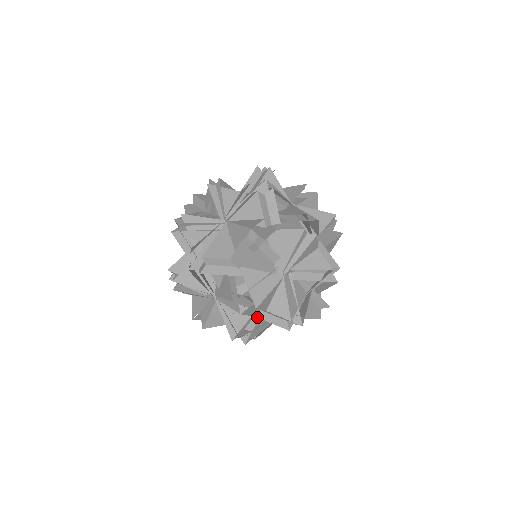
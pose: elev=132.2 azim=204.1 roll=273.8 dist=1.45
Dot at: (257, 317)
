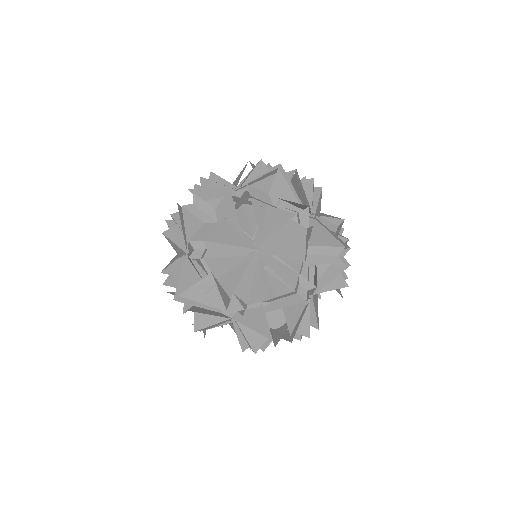
Dot at: (306, 265)
